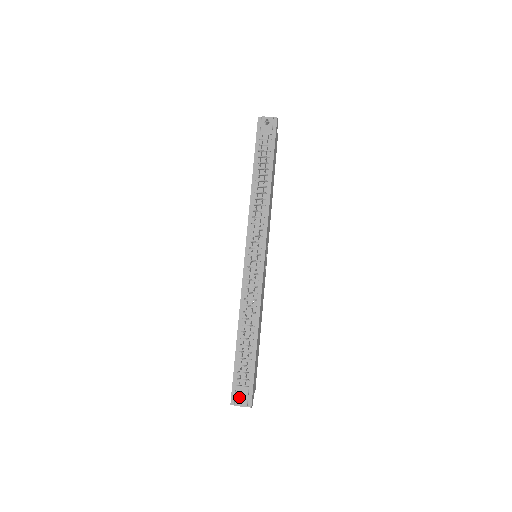
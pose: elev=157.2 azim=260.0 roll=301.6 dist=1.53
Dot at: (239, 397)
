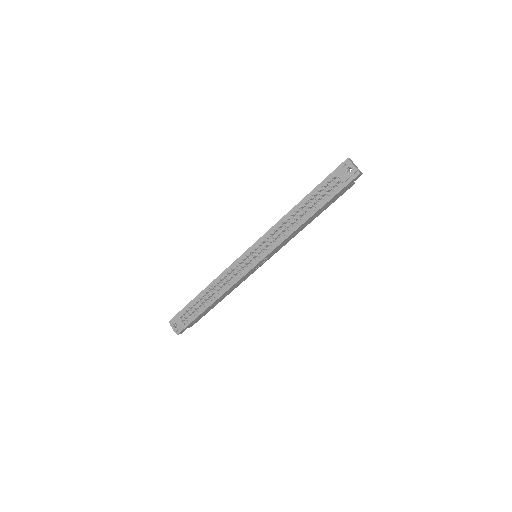
Dot at: (176, 323)
